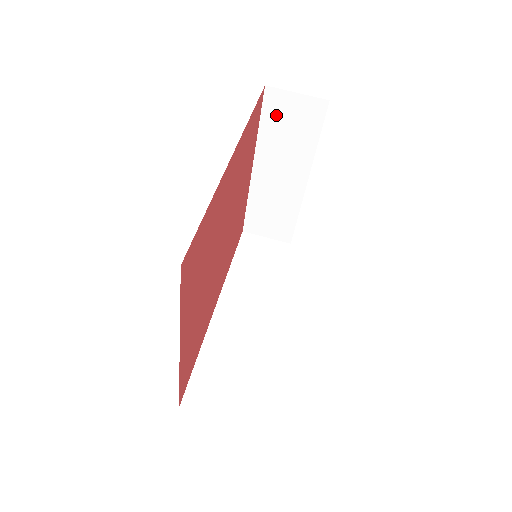
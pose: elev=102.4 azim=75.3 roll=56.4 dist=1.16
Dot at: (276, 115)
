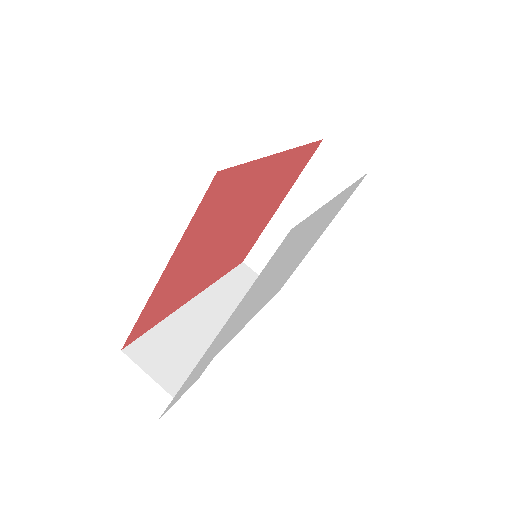
Dot at: (321, 167)
